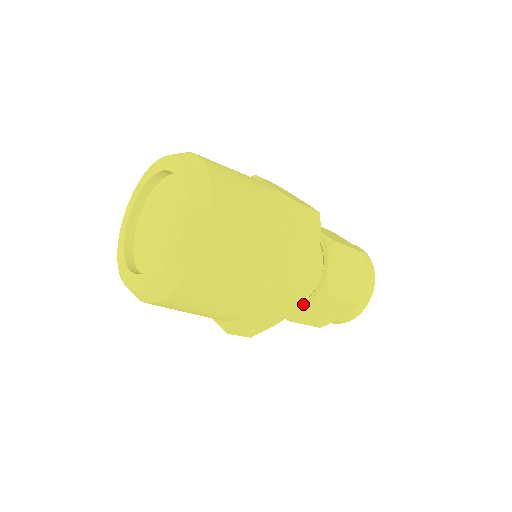
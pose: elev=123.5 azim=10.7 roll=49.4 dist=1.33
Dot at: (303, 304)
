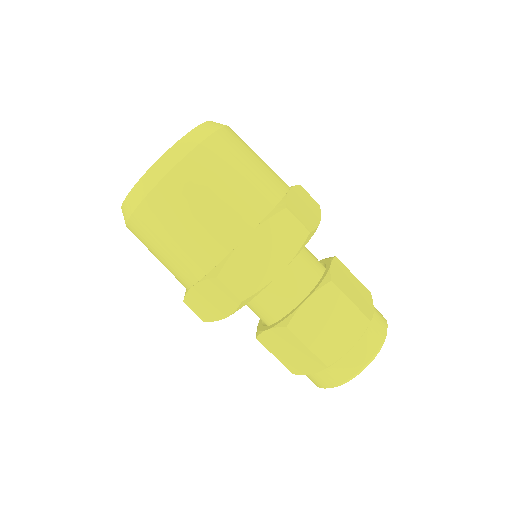
Dot at: (305, 298)
